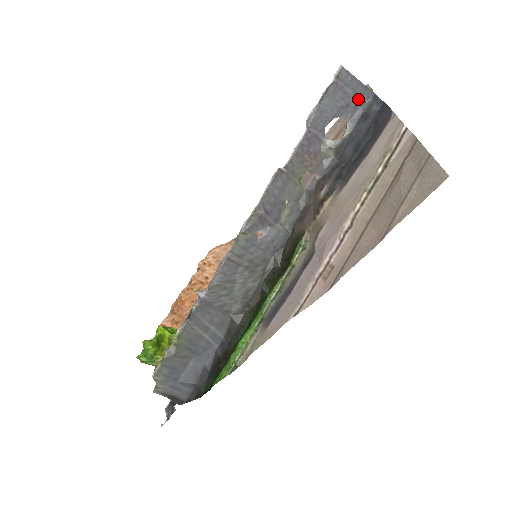
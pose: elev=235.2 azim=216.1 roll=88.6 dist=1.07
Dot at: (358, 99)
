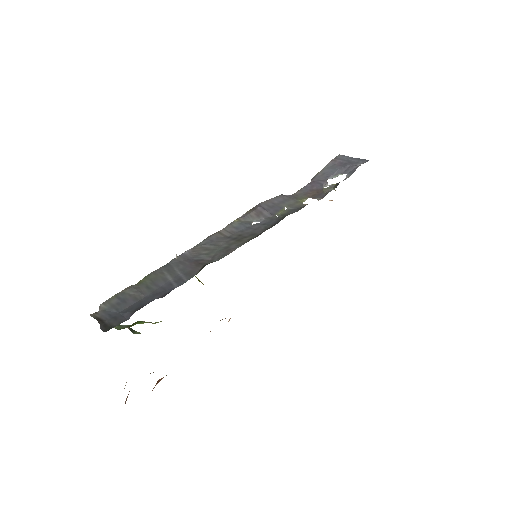
Dot at: (354, 164)
